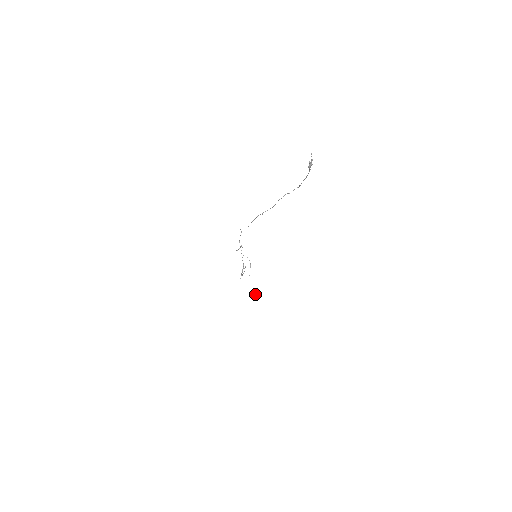
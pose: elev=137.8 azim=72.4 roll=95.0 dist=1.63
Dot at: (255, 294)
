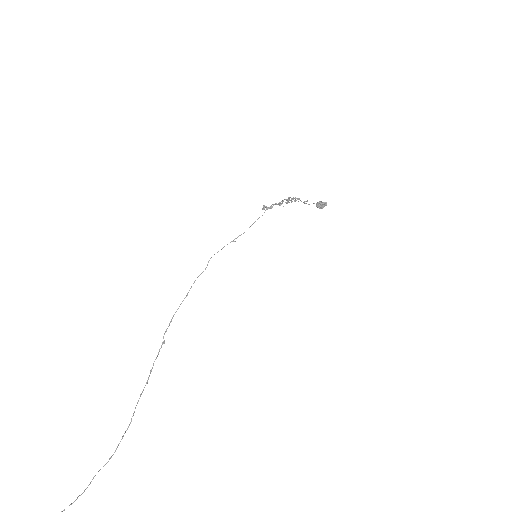
Dot at: (317, 206)
